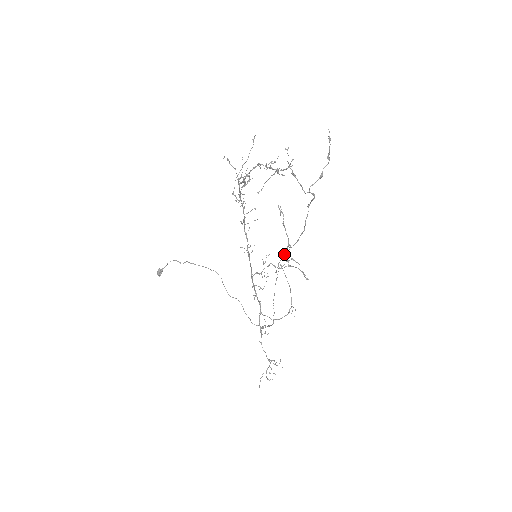
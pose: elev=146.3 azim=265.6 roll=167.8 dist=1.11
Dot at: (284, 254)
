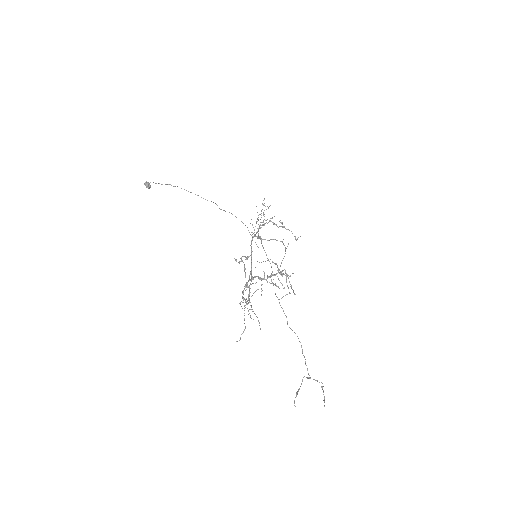
Dot at: occluded
